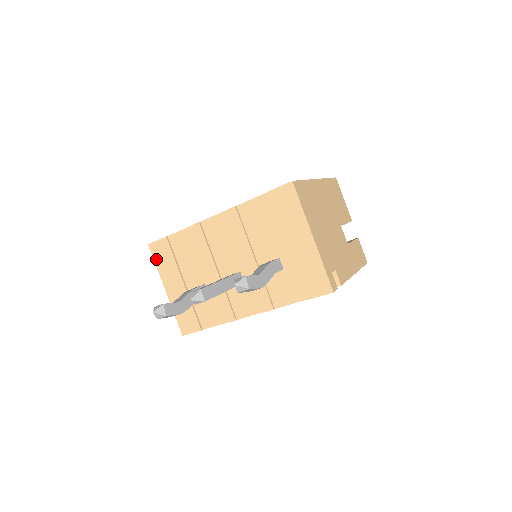
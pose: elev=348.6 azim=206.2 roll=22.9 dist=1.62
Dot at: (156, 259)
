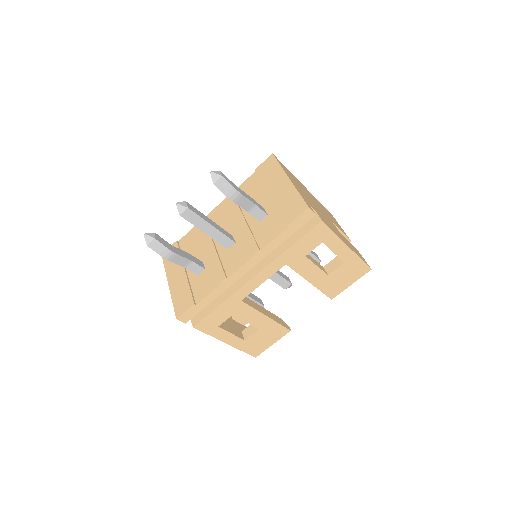
Dot at: (165, 262)
